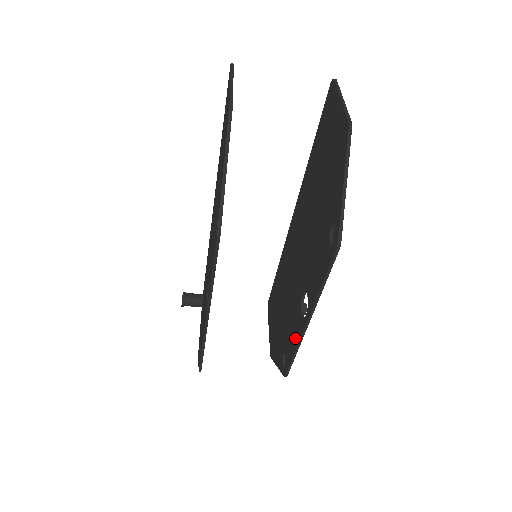
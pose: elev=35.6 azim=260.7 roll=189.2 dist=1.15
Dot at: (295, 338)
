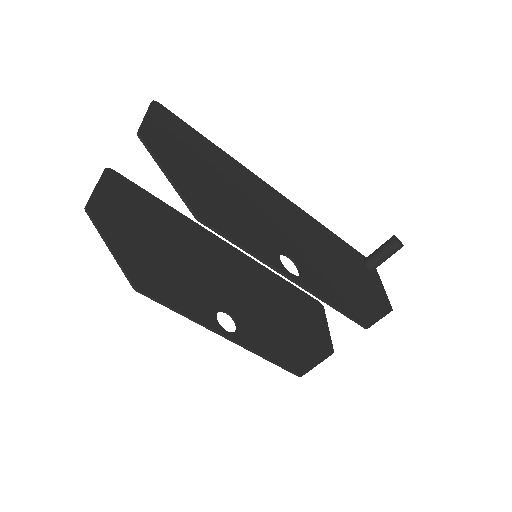
Dot at: (322, 294)
